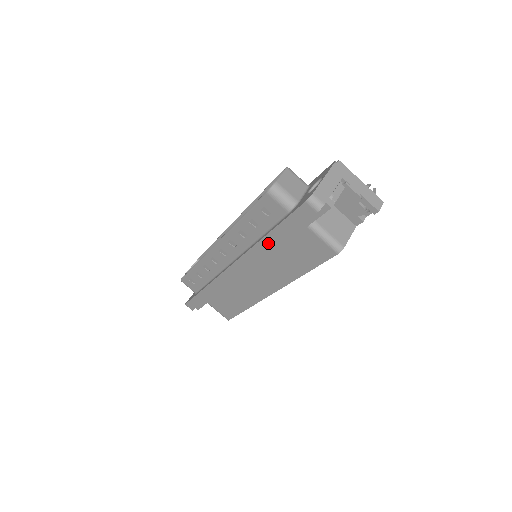
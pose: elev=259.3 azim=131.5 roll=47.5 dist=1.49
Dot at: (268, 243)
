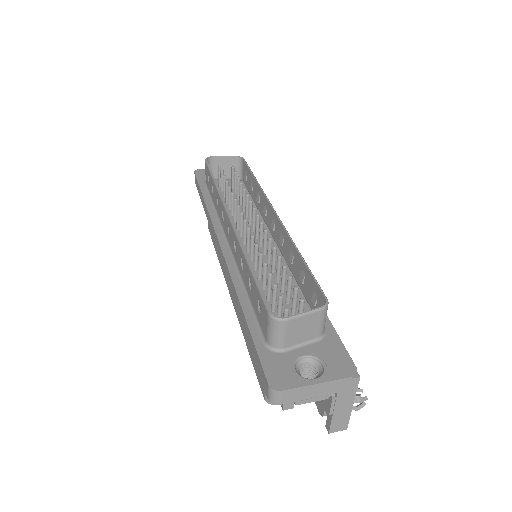
Dot at: (240, 310)
